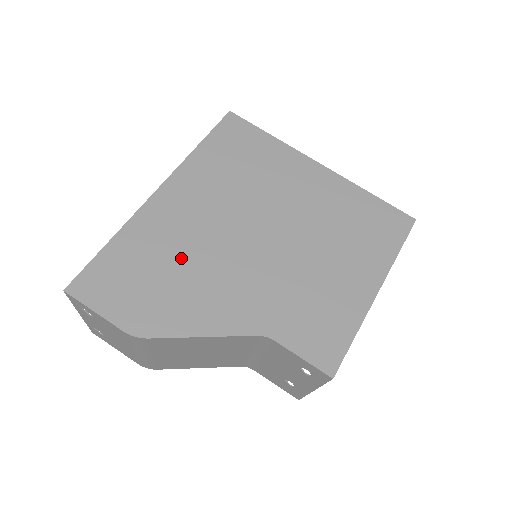
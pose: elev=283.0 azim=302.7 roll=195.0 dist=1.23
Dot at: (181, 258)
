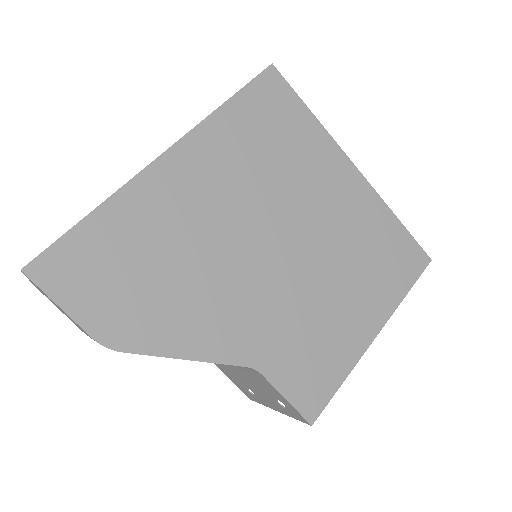
Dot at: (178, 254)
